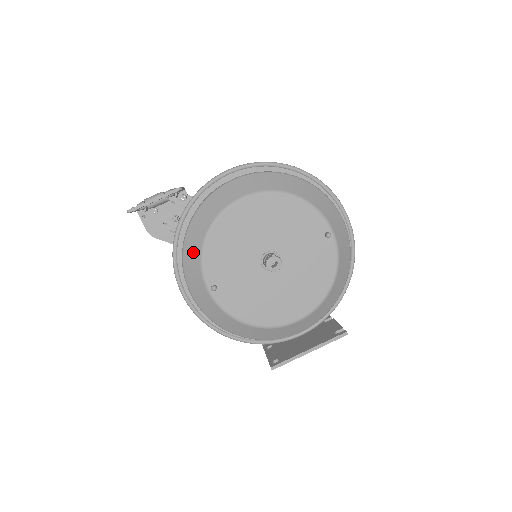
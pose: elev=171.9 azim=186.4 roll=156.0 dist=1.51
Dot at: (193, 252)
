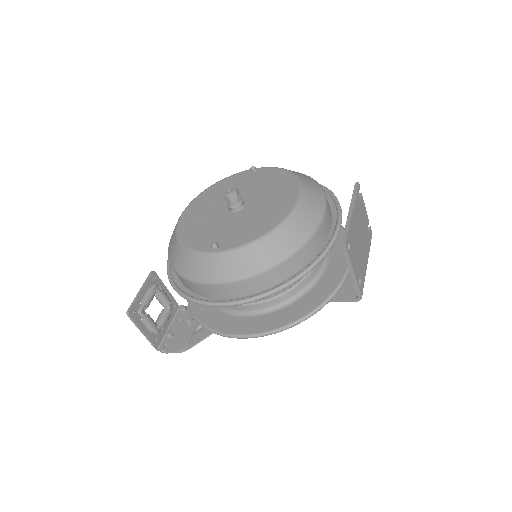
Dot at: (183, 260)
